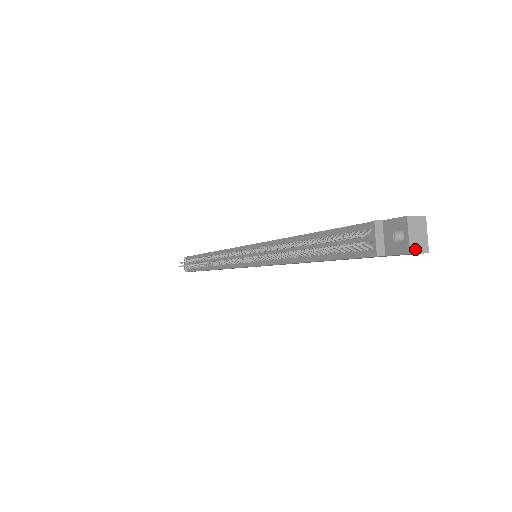
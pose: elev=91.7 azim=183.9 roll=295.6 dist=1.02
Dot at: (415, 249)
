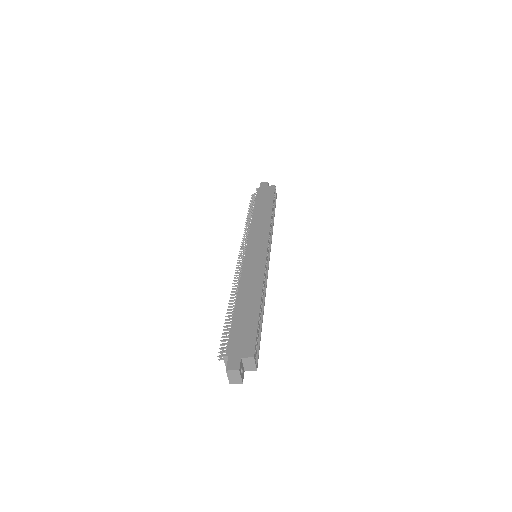
Dot at: (233, 382)
